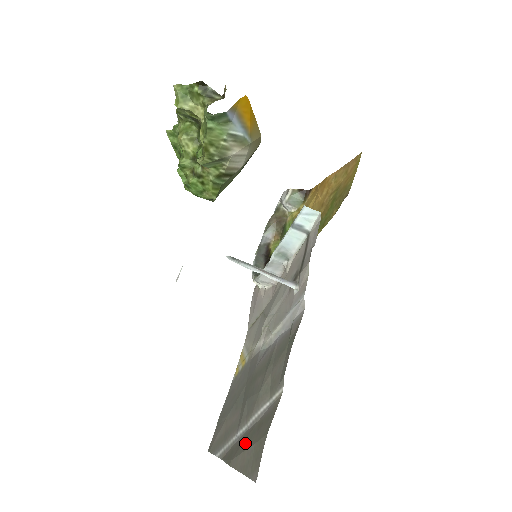
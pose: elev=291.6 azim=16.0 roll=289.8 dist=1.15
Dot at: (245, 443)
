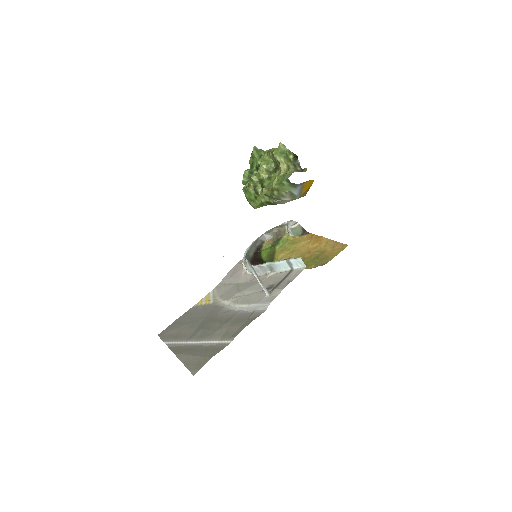
Dot at: (193, 351)
